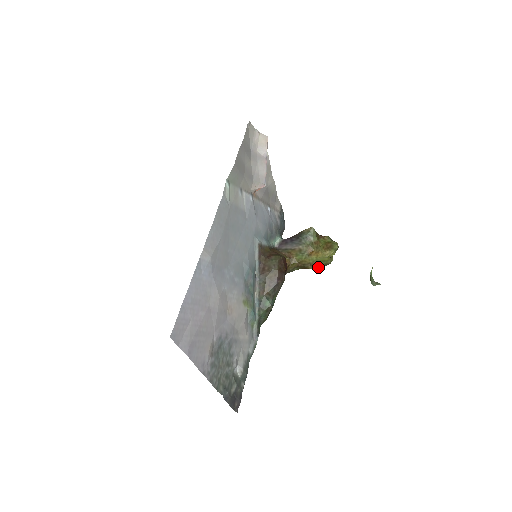
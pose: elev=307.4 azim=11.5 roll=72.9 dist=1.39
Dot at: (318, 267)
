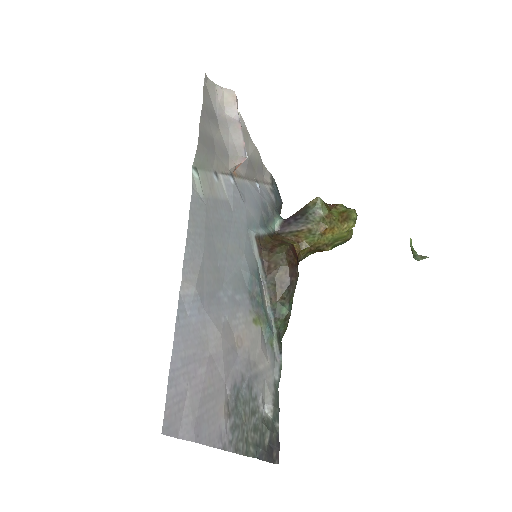
Dot at: (336, 246)
